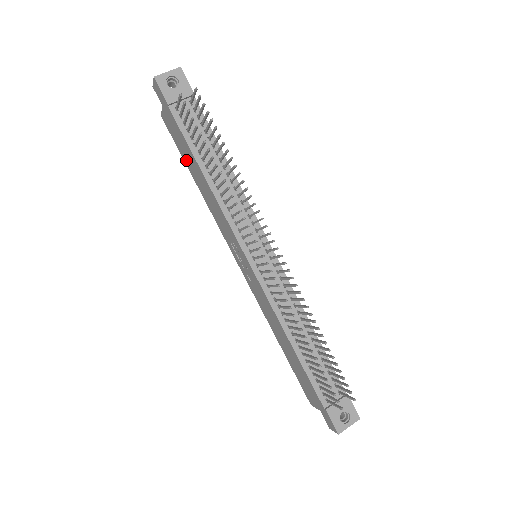
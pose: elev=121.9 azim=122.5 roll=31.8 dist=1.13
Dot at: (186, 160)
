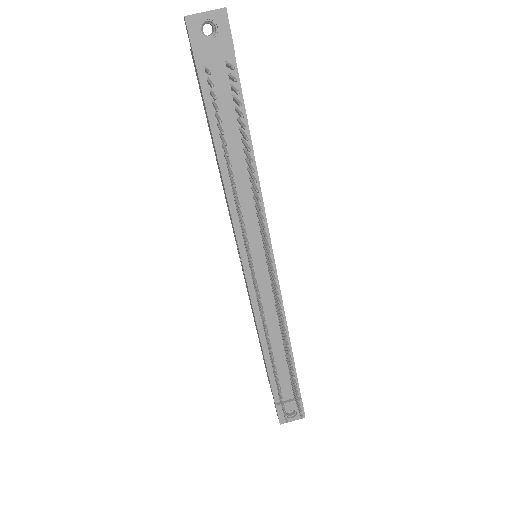
Dot at: occluded
